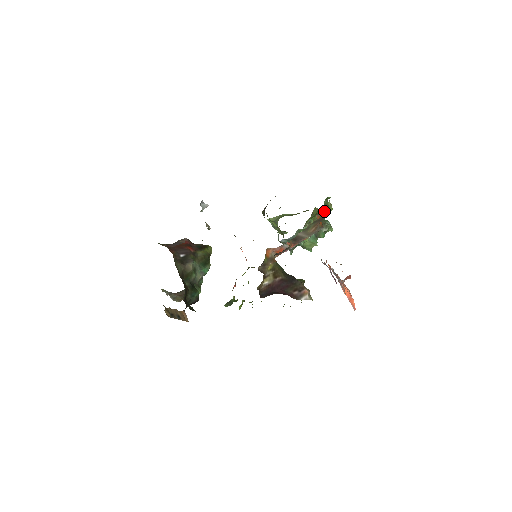
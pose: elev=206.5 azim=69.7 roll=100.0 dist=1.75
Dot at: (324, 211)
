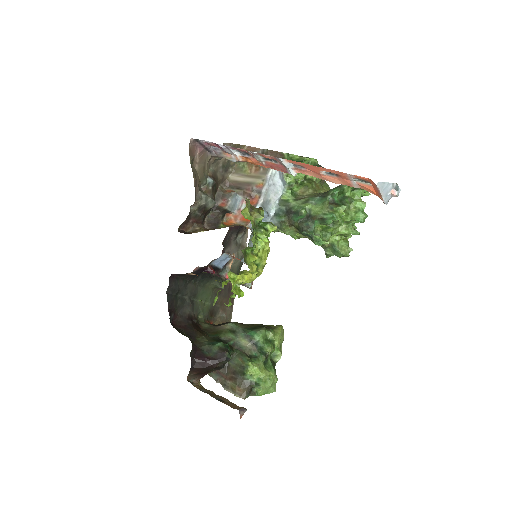
Dot at: occluded
